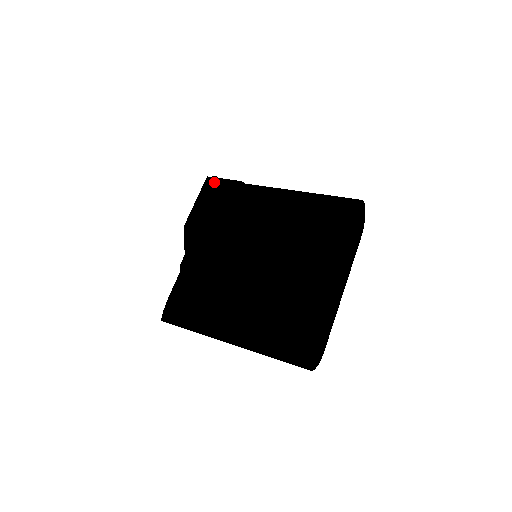
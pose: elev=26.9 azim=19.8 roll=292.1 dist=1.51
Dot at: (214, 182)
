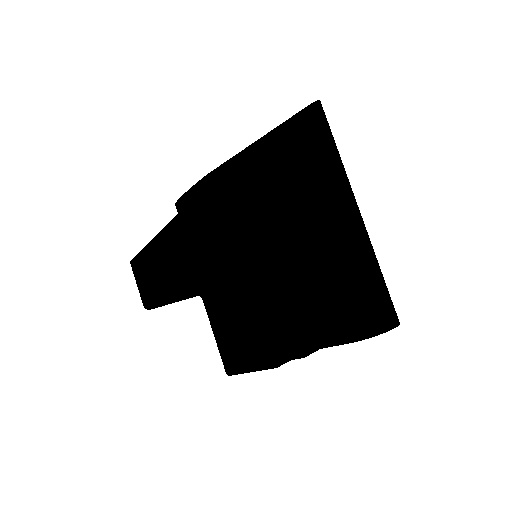
Dot at: (169, 256)
